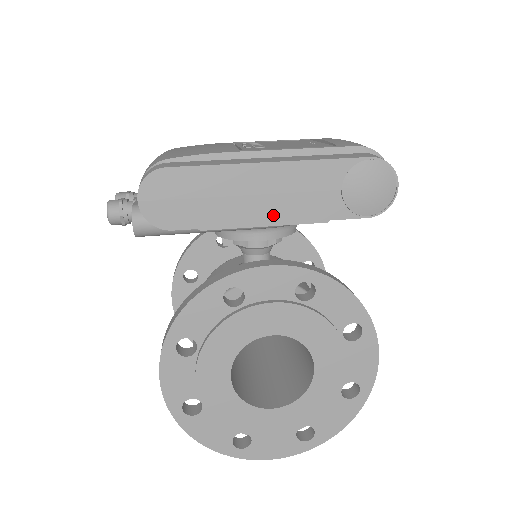
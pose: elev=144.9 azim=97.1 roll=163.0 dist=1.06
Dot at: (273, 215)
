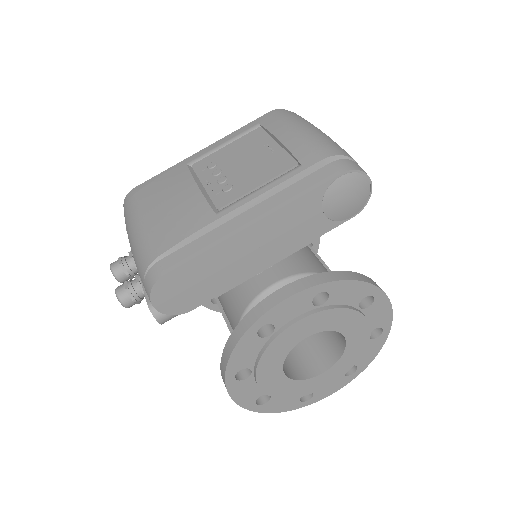
Dot at: (271, 258)
